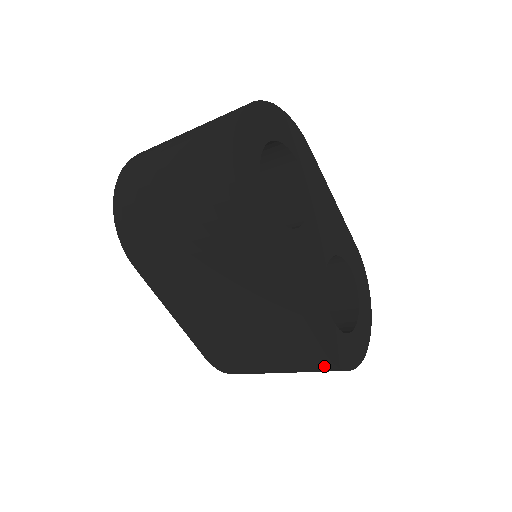
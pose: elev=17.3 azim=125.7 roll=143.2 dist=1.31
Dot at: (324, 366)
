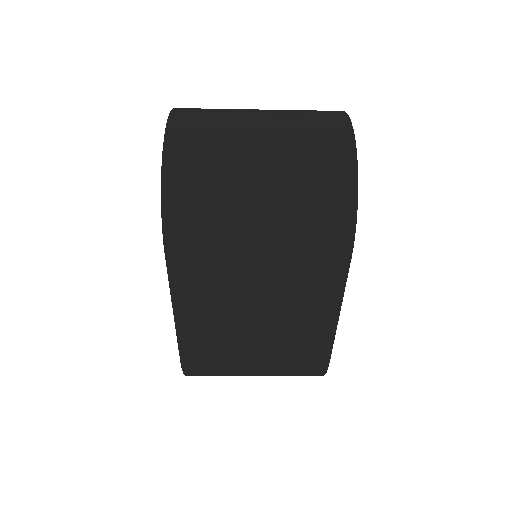
Dot at: (313, 373)
